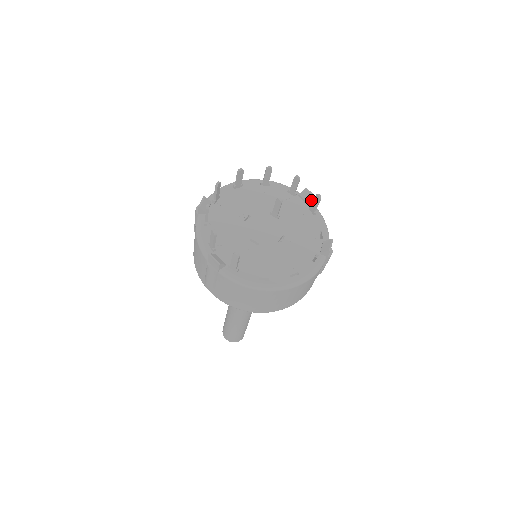
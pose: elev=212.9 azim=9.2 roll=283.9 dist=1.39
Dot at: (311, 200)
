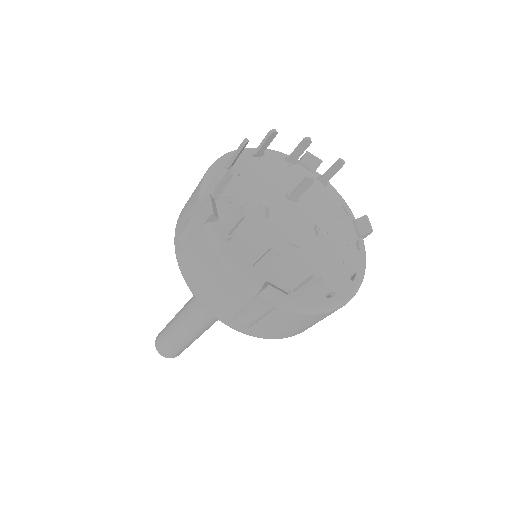
Dot at: (317, 167)
